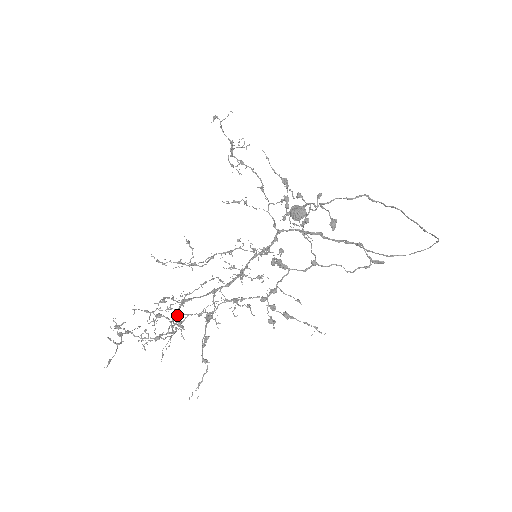
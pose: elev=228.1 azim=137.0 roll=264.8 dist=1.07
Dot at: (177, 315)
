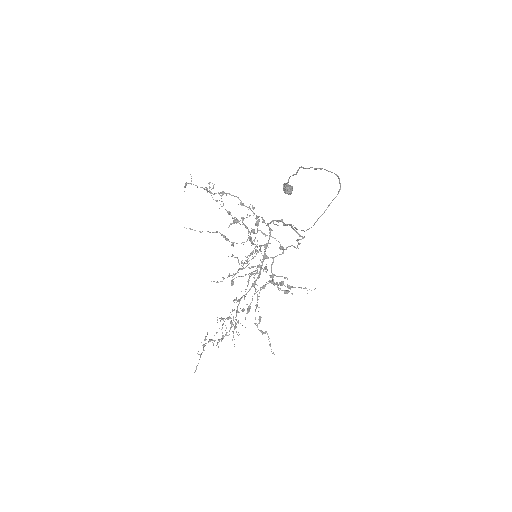
Dot at: occluded
